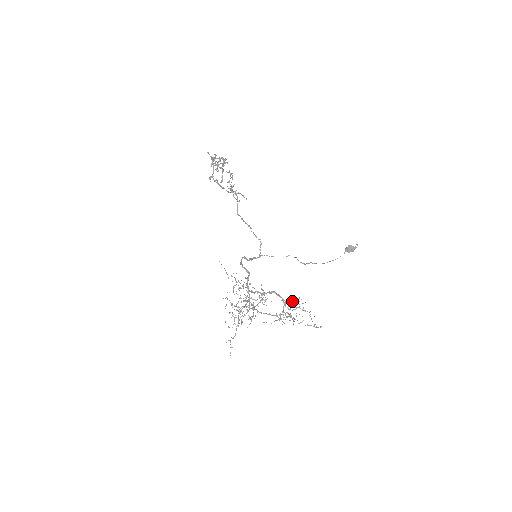
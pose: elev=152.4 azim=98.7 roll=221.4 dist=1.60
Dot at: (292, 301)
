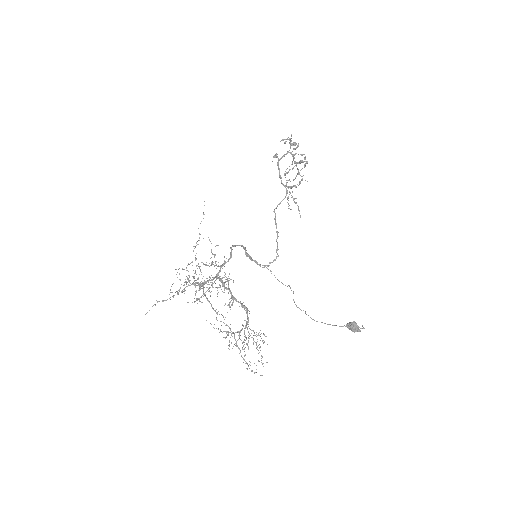
Dot at: occluded
